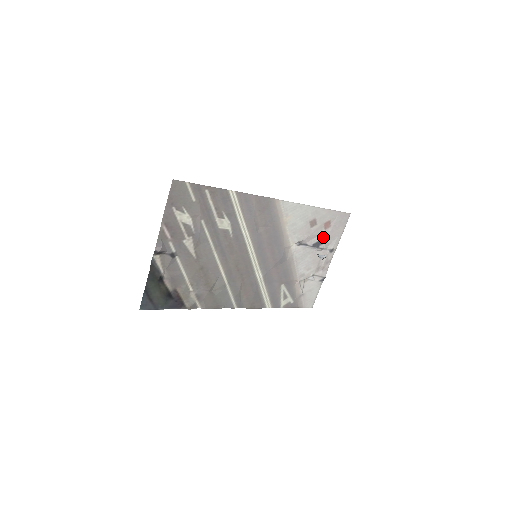
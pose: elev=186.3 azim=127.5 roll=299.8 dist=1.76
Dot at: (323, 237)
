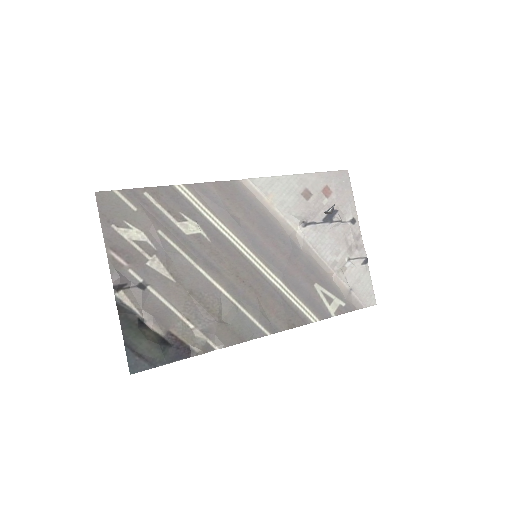
Dot at: occluded
